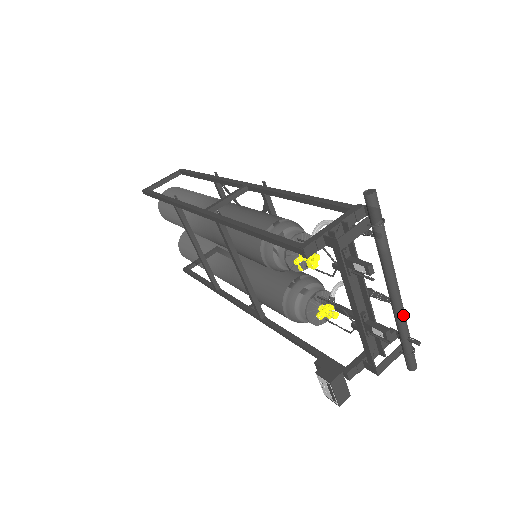
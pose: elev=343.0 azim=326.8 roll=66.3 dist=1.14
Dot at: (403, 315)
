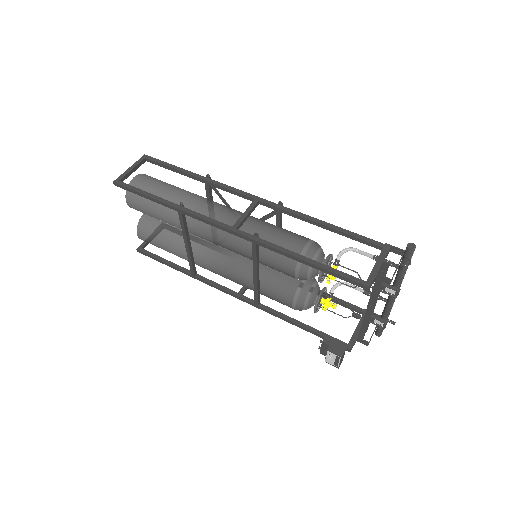
Dot at: occluded
